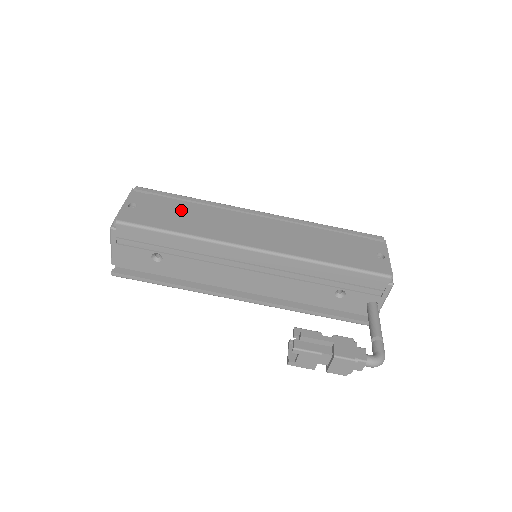
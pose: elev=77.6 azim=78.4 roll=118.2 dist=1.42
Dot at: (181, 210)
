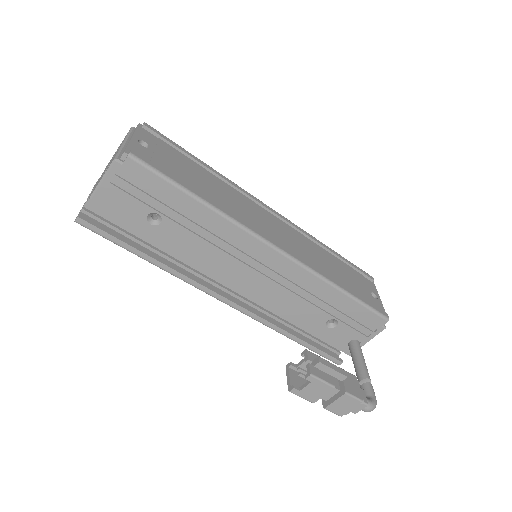
Dot at: (197, 173)
